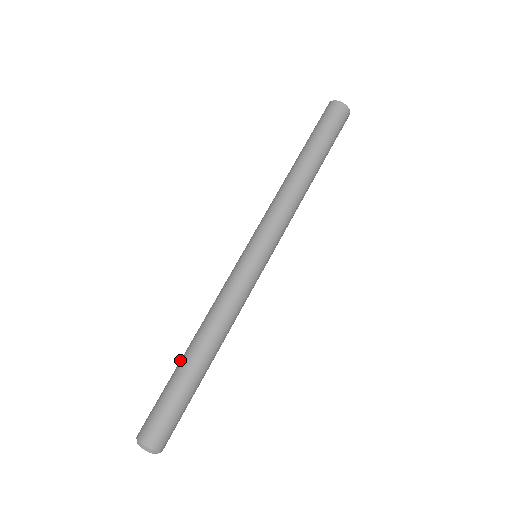
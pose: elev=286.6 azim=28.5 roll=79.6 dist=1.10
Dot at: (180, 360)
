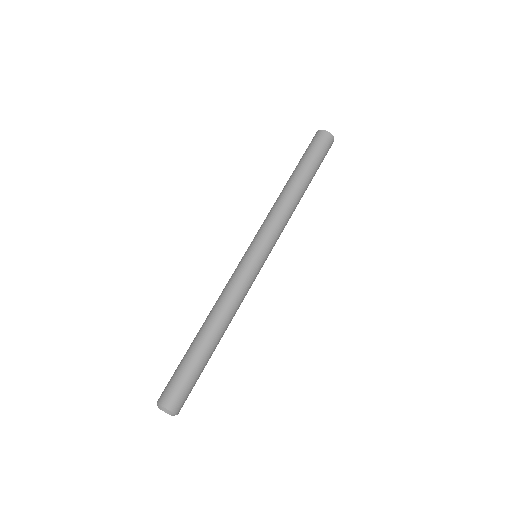
Dot at: occluded
